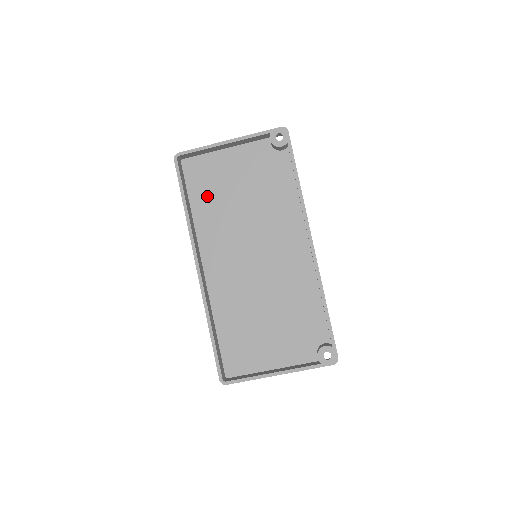
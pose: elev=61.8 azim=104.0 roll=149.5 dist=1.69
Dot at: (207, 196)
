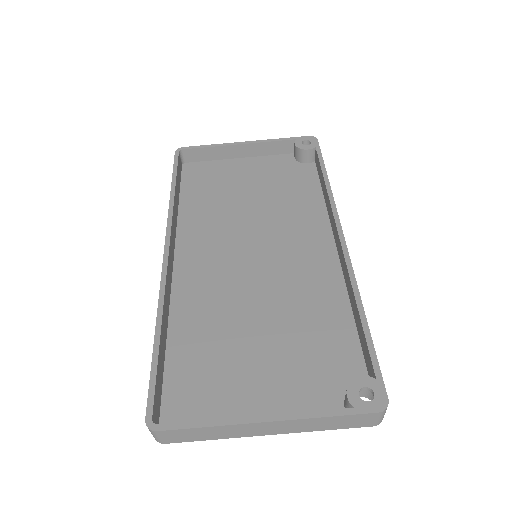
Dot at: (204, 194)
